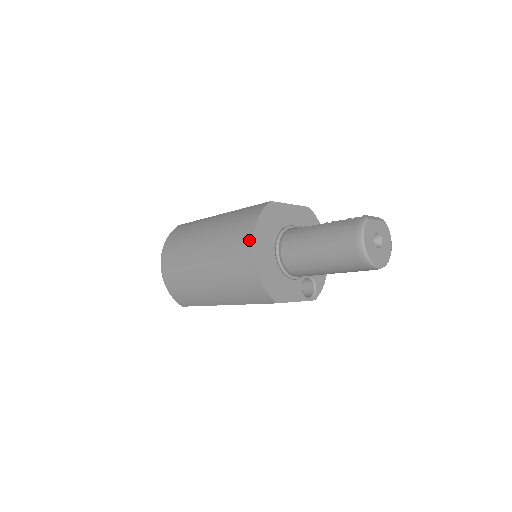
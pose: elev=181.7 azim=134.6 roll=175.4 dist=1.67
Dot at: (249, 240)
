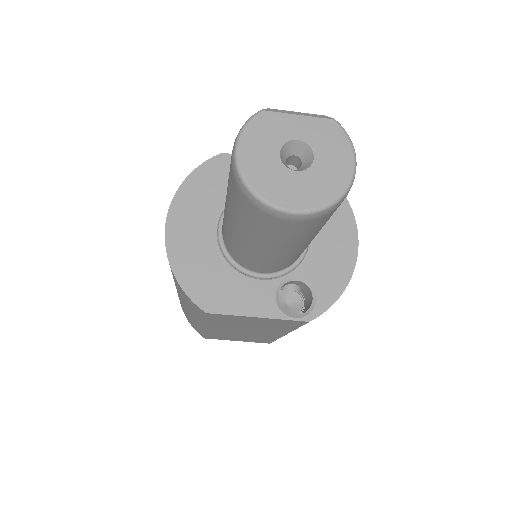
Dot at: (169, 210)
